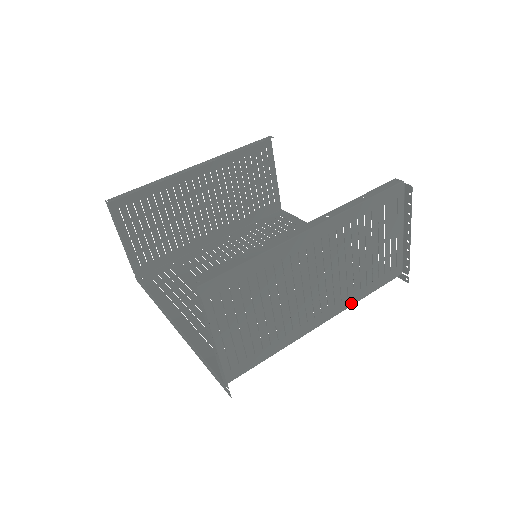
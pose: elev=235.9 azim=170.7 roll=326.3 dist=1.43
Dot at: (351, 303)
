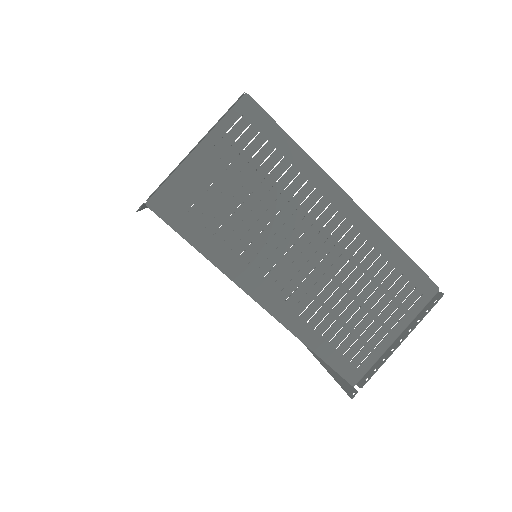
Dot at: (294, 329)
